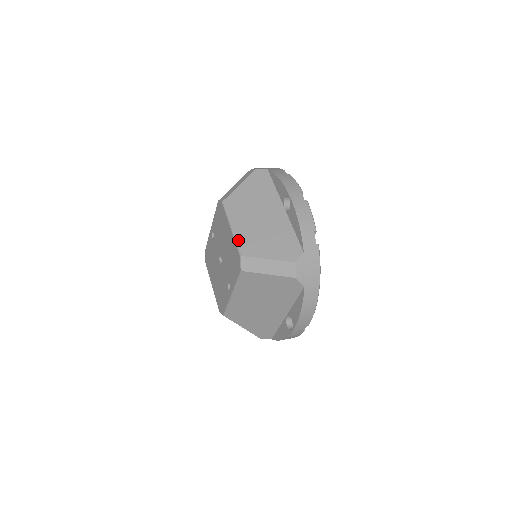
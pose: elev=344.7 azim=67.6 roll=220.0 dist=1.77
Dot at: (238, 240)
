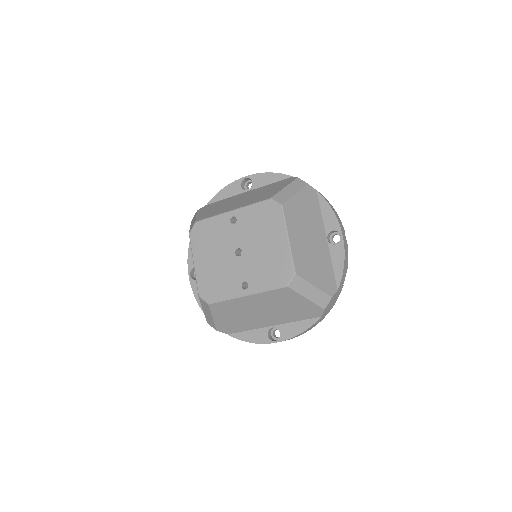
Dot at: (294, 255)
